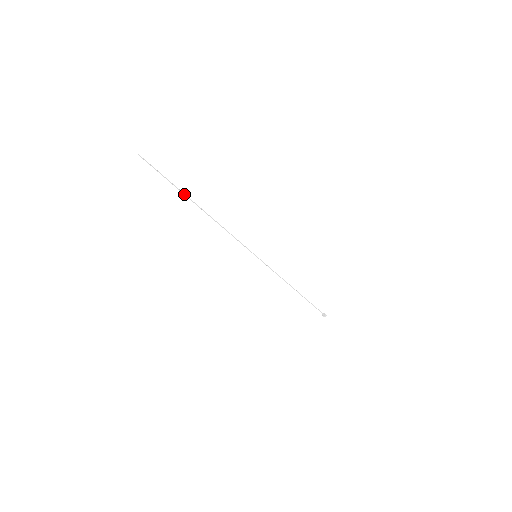
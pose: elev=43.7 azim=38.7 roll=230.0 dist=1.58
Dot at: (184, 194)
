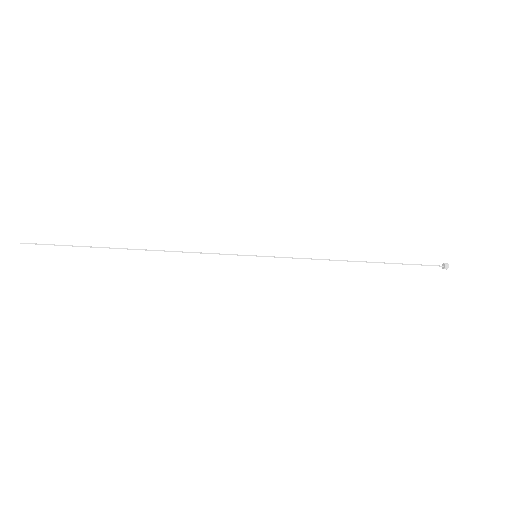
Dot at: occluded
